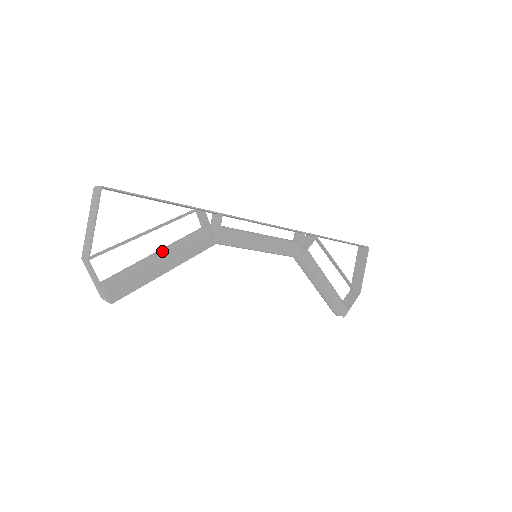
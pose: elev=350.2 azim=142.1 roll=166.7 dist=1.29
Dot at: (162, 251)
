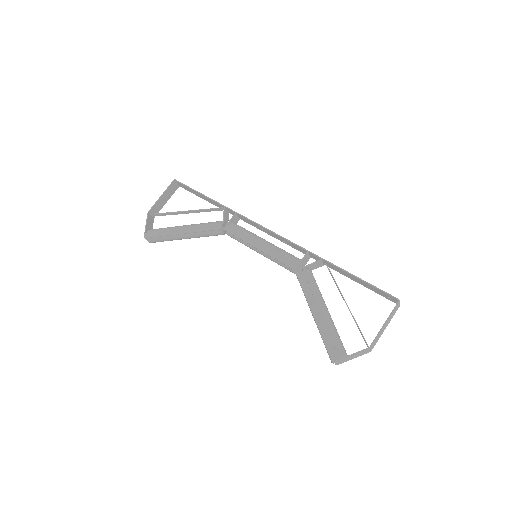
Dot at: (189, 225)
